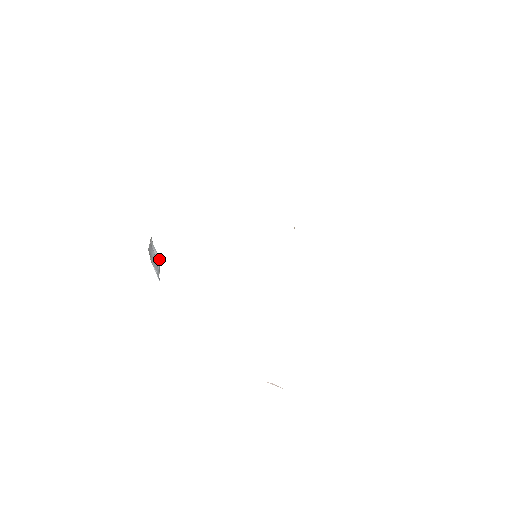
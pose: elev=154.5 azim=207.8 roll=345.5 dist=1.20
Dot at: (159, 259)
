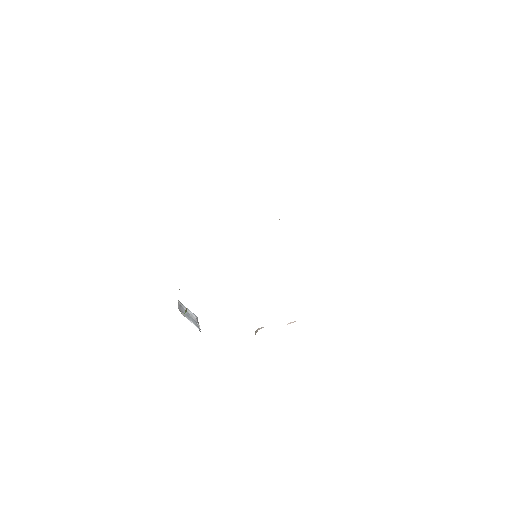
Dot at: (194, 315)
